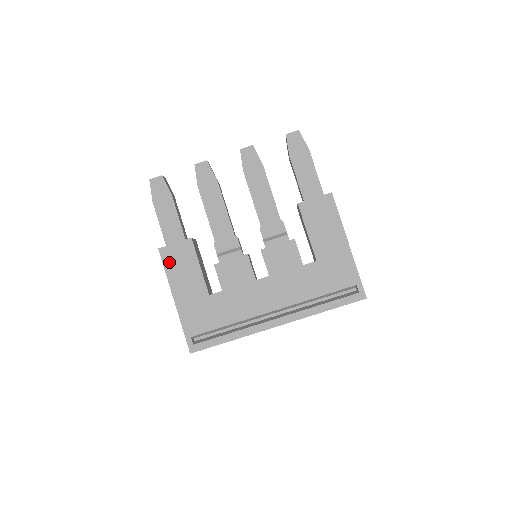
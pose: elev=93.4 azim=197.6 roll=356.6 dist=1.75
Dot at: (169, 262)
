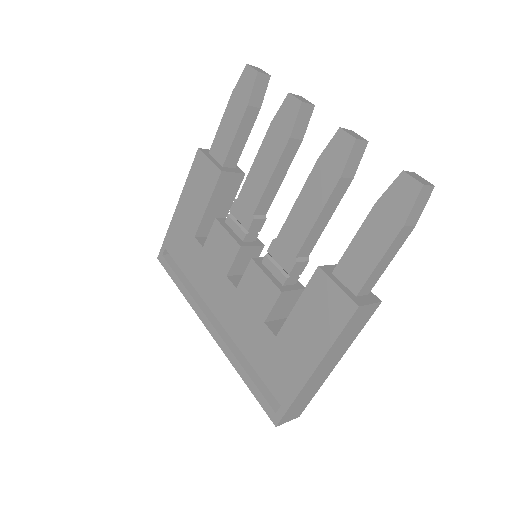
Dot at: (195, 170)
